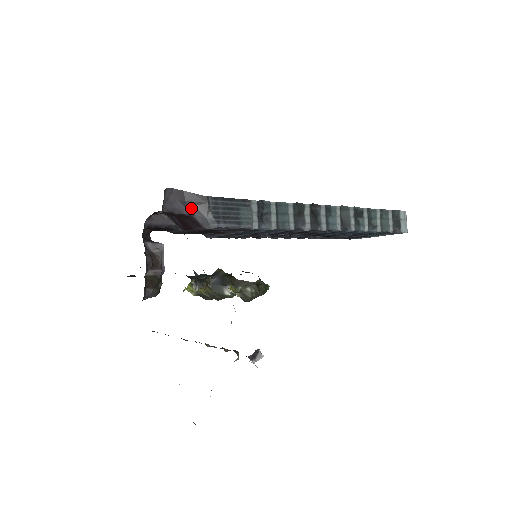
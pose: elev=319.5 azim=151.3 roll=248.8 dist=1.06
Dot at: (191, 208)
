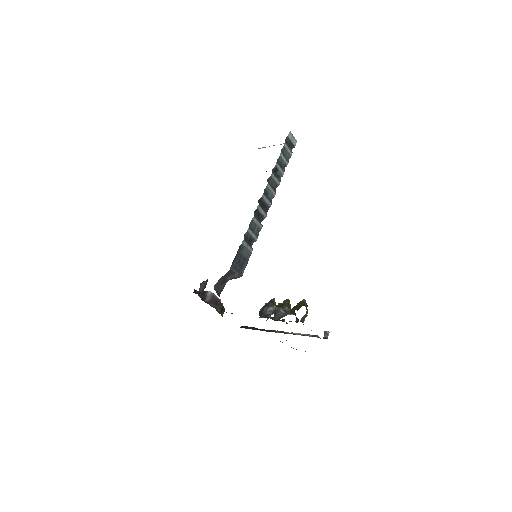
Dot at: (226, 280)
